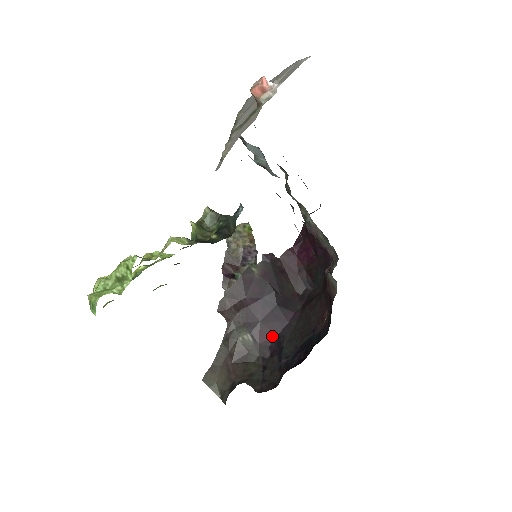
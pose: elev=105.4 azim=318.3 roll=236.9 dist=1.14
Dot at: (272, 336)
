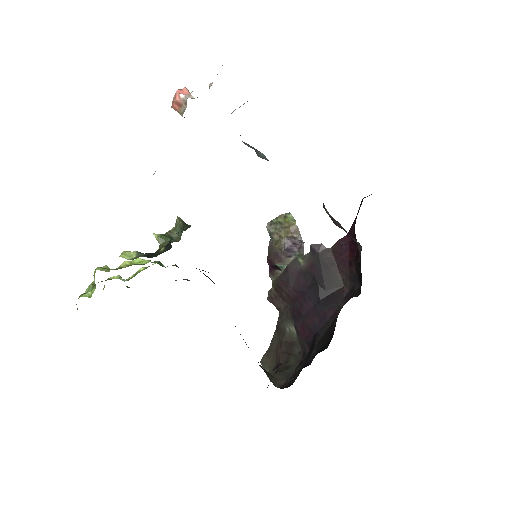
Dot at: (311, 332)
